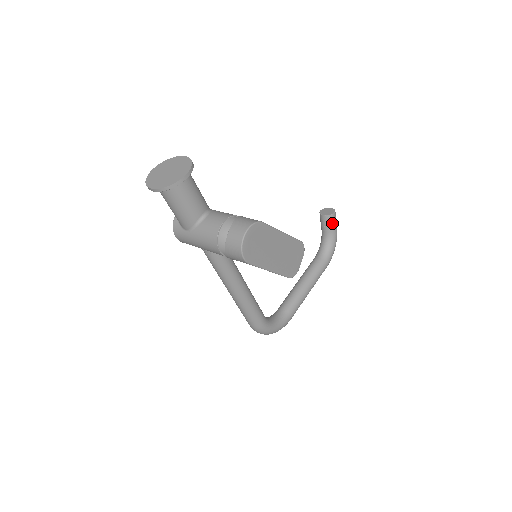
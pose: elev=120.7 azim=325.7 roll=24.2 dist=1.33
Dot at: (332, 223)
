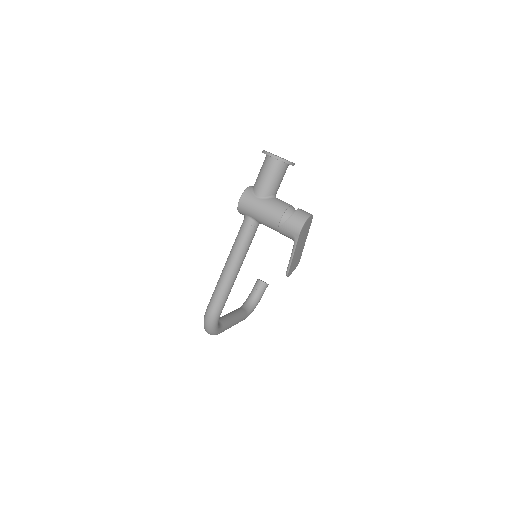
Dot at: (263, 290)
